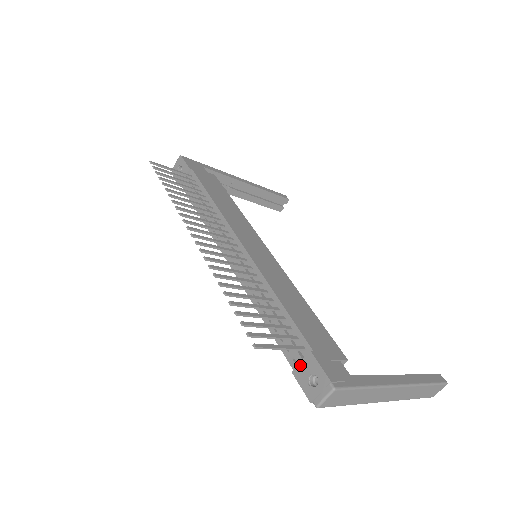
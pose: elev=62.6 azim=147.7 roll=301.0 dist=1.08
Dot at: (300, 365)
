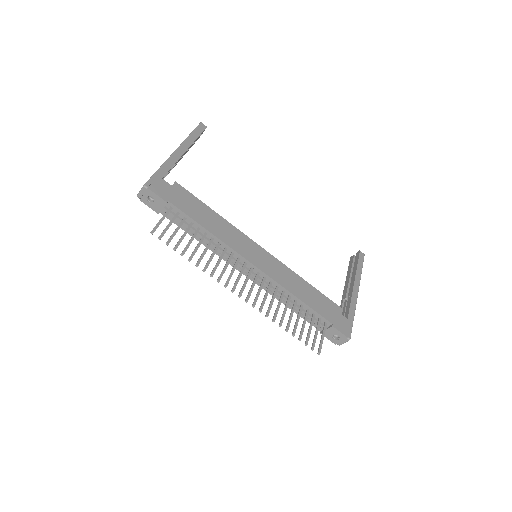
Dot at: (326, 331)
